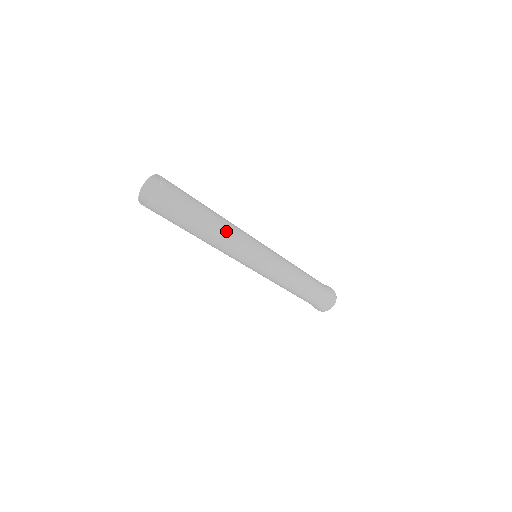
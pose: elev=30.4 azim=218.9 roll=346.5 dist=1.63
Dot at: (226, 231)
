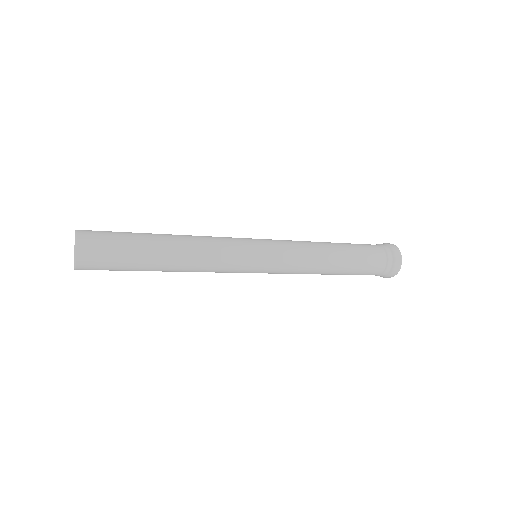
Dot at: (185, 271)
